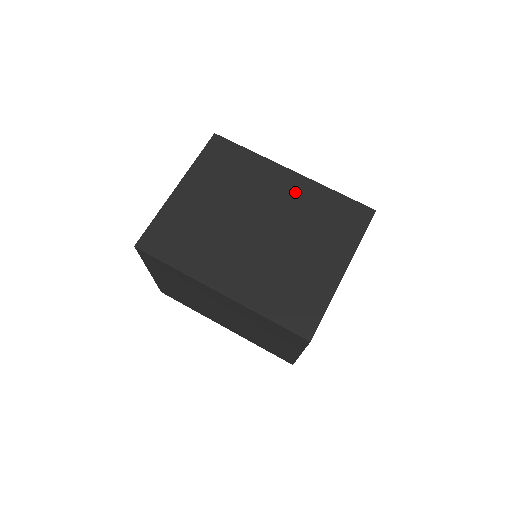
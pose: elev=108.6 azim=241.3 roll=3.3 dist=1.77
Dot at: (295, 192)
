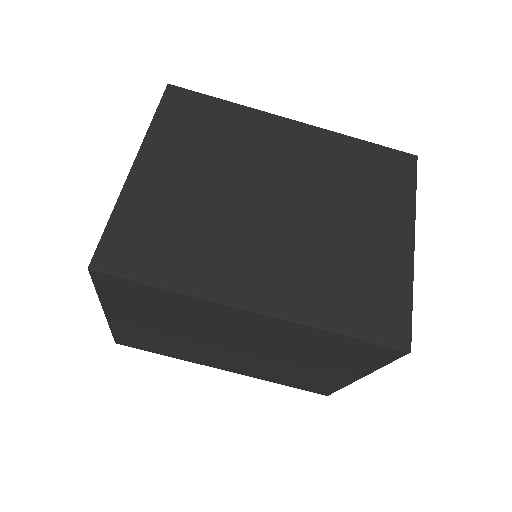
Dot at: (309, 147)
